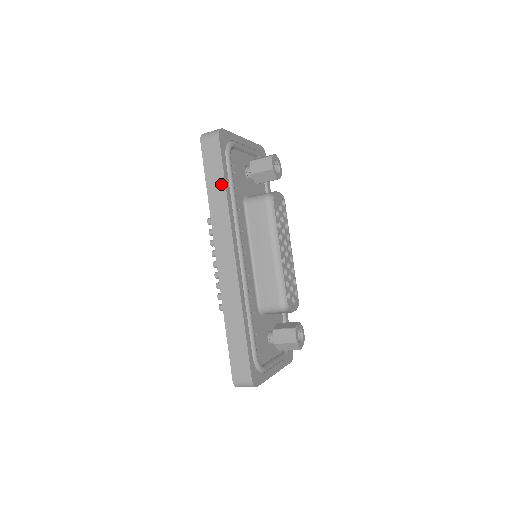
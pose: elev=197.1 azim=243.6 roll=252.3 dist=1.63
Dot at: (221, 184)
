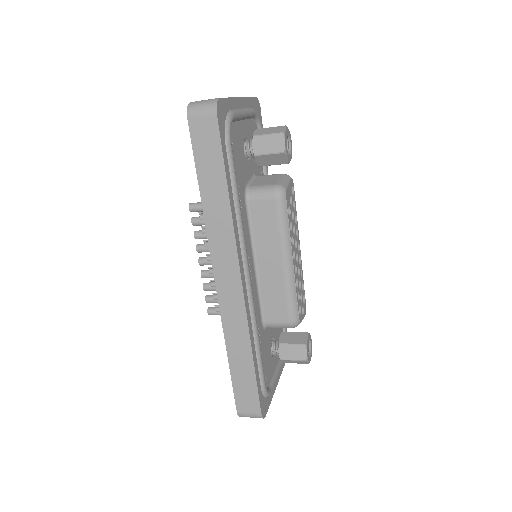
Dot at: (221, 184)
